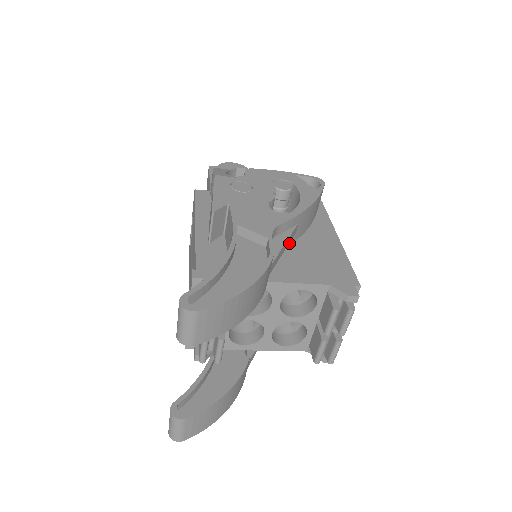
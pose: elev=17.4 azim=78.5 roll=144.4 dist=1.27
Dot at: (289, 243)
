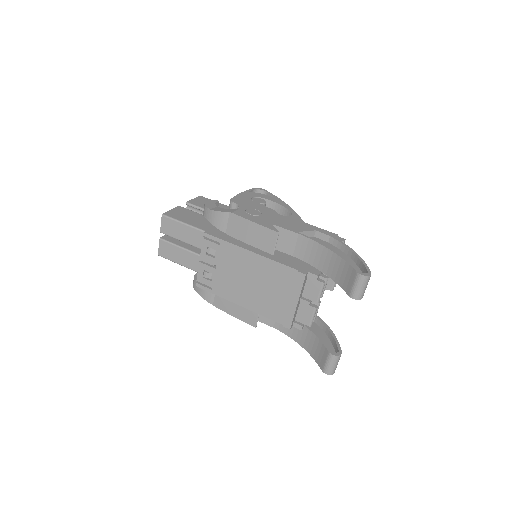
Dot at: occluded
